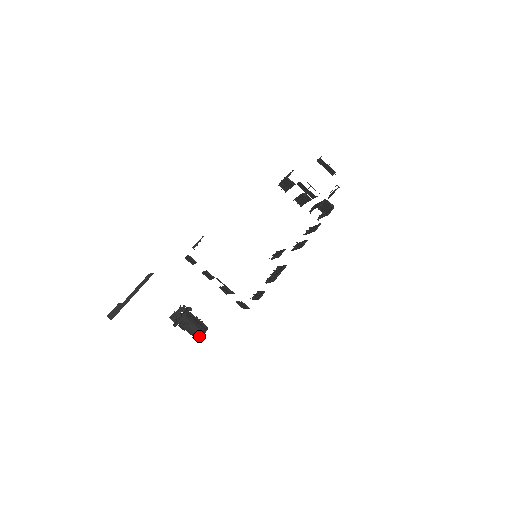
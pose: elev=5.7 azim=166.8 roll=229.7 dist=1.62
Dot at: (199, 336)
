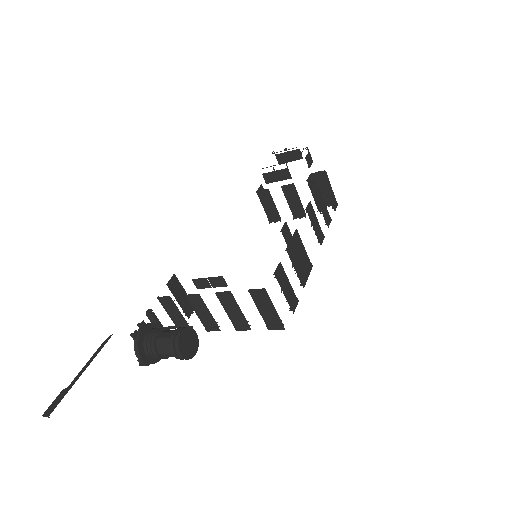
Dot at: (176, 338)
